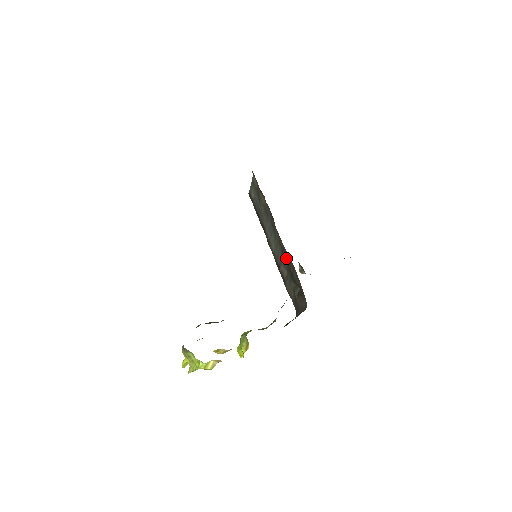
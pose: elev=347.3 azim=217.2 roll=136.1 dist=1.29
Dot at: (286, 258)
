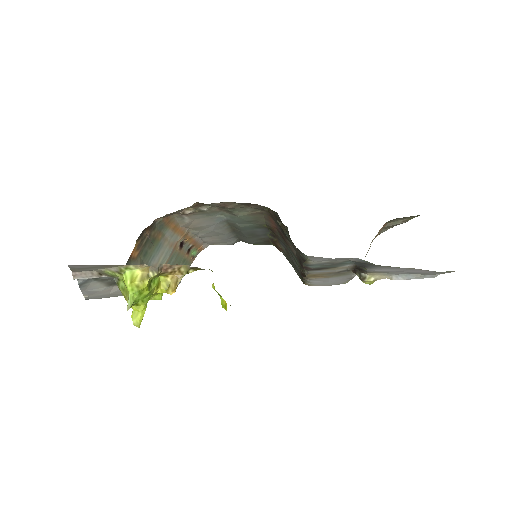
Dot at: (281, 234)
